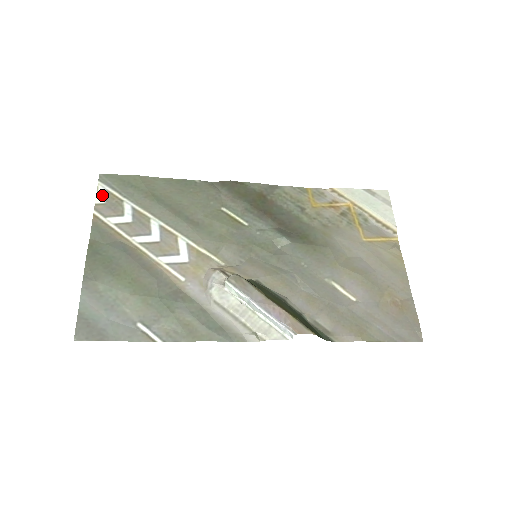
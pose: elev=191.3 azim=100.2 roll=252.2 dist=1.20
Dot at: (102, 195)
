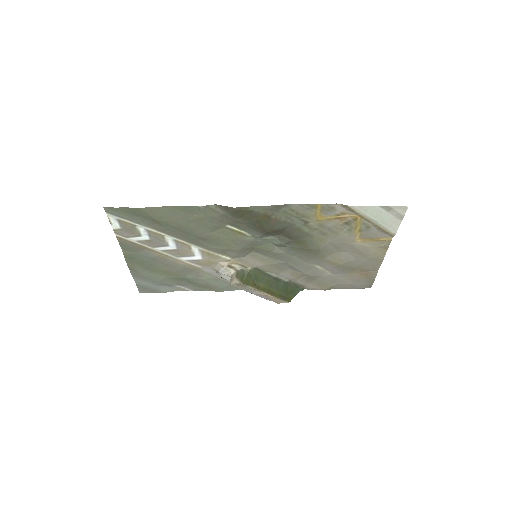
Dot at: (115, 223)
